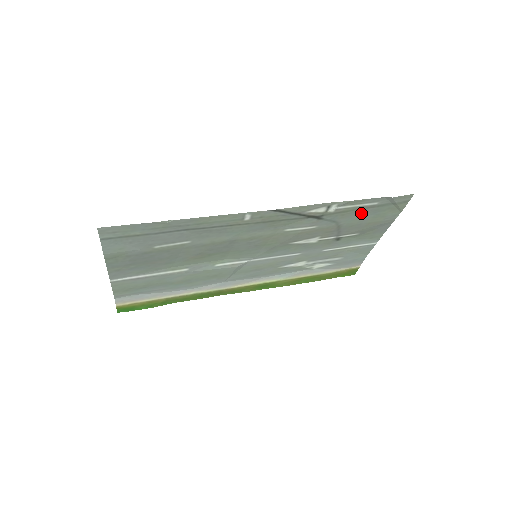
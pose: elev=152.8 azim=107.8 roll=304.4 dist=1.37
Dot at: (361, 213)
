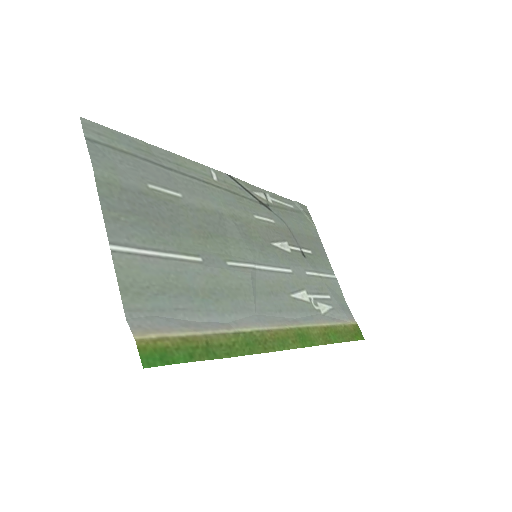
Dot at: (292, 217)
